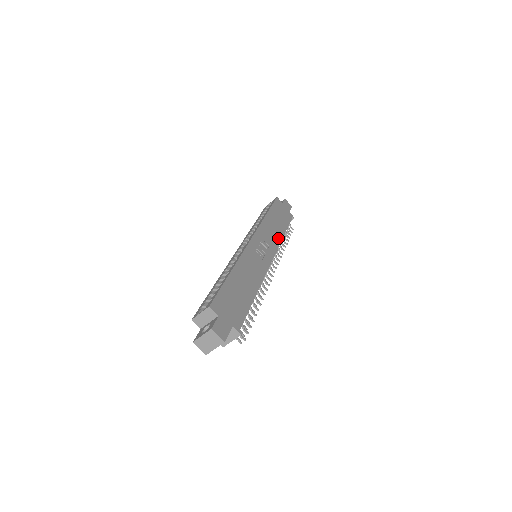
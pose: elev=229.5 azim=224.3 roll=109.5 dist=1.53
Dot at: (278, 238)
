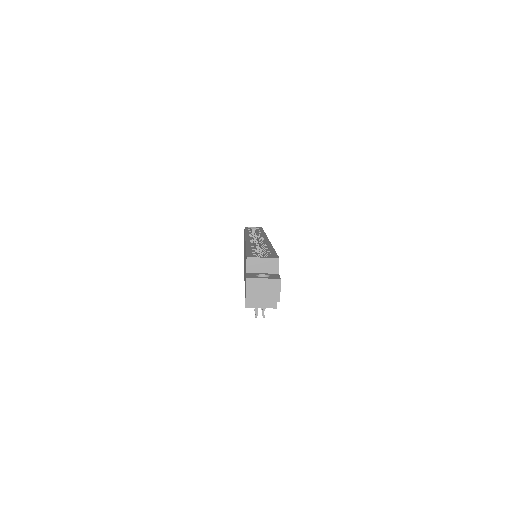
Dot at: occluded
